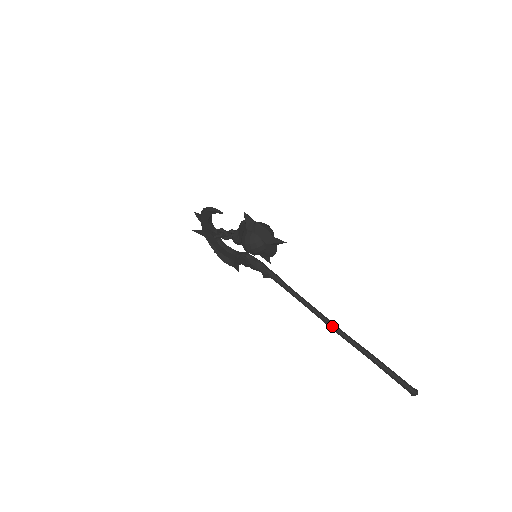
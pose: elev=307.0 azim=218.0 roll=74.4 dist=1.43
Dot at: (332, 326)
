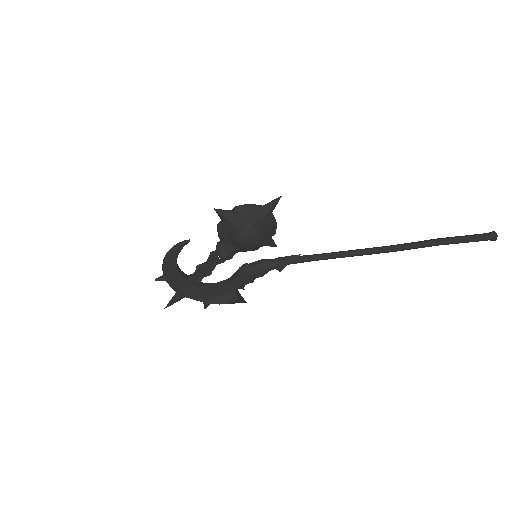
Dot at: (381, 249)
